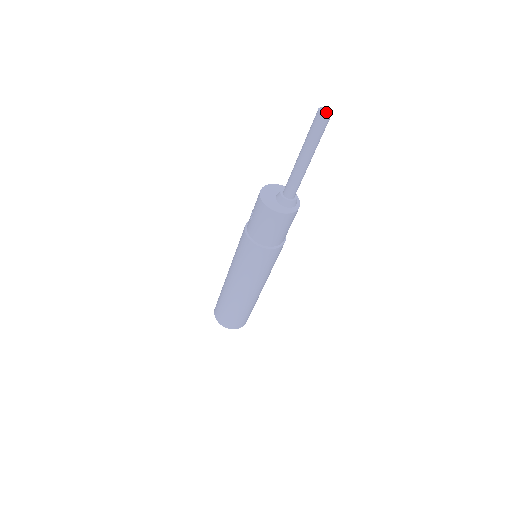
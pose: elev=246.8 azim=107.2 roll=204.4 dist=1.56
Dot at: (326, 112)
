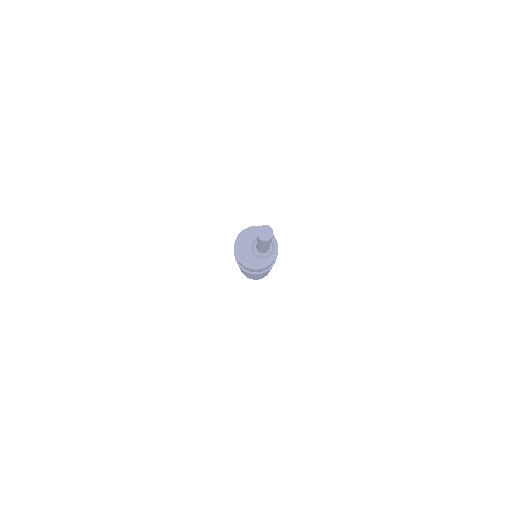
Dot at: (266, 234)
